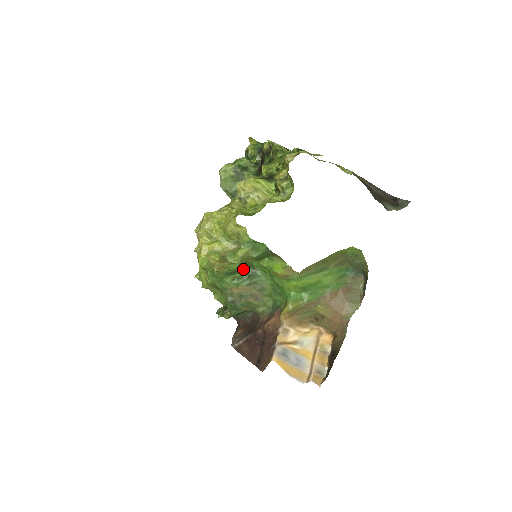
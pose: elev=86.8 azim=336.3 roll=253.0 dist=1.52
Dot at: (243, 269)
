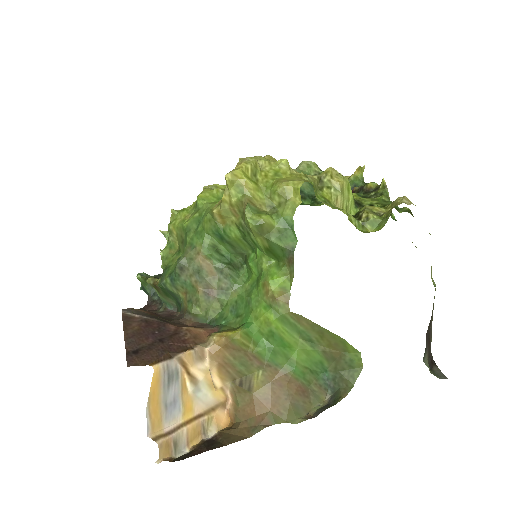
Dot at: (234, 249)
